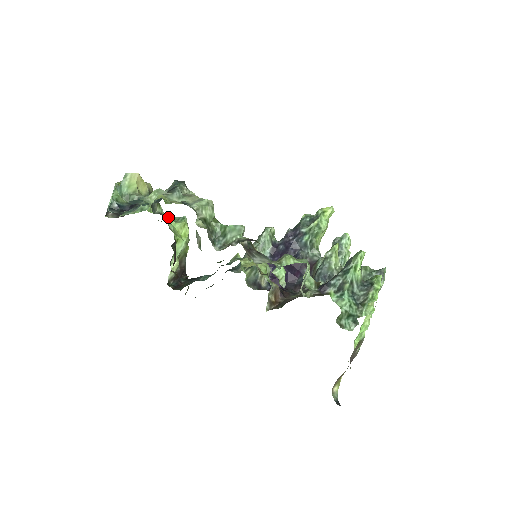
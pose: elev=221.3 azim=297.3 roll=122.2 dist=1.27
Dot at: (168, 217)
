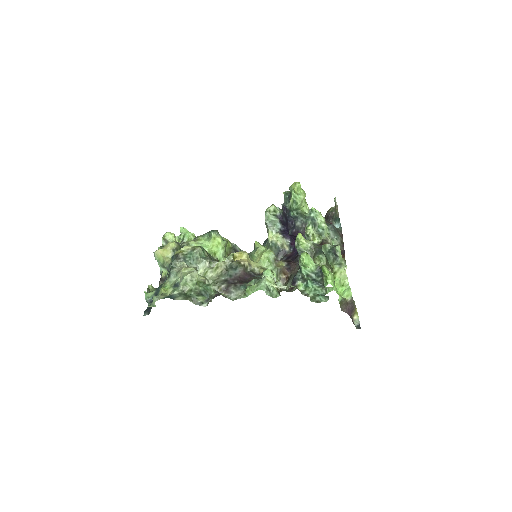
Dot at: (201, 241)
